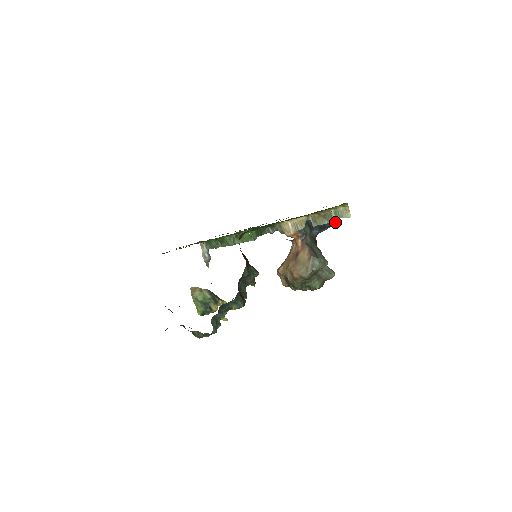
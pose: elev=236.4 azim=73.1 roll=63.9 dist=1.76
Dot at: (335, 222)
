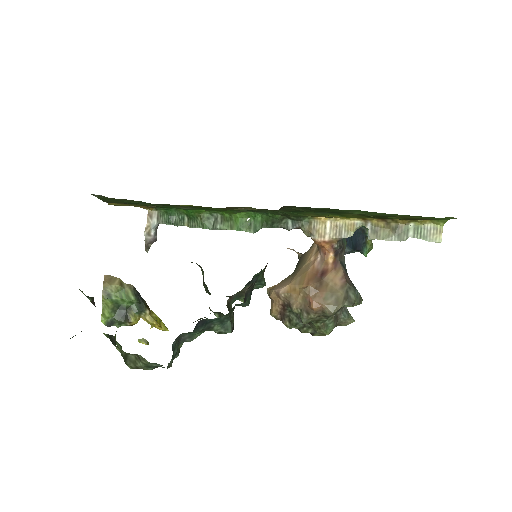
Dot at: (368, 247)
